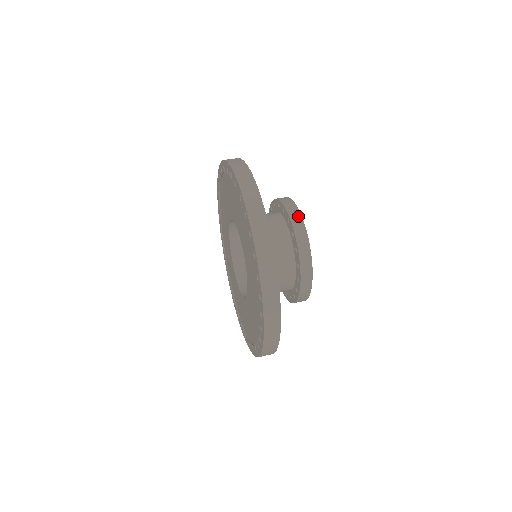
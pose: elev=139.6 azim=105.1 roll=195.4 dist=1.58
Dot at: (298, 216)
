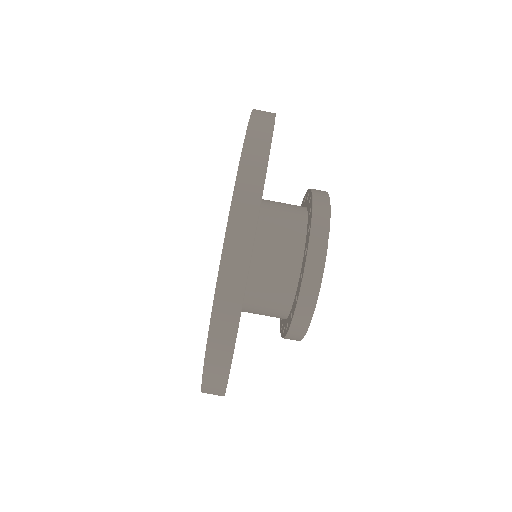
Dot at: (316, 282)
